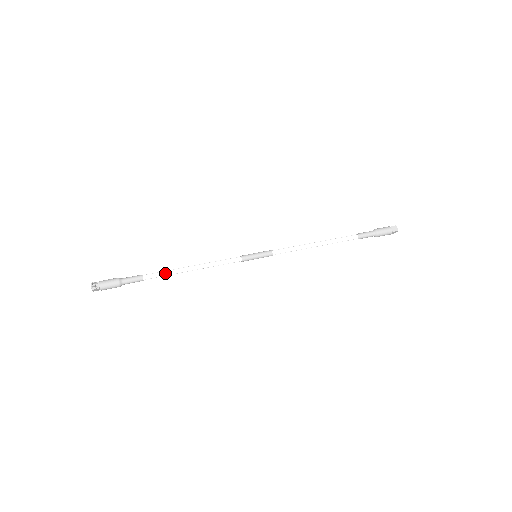
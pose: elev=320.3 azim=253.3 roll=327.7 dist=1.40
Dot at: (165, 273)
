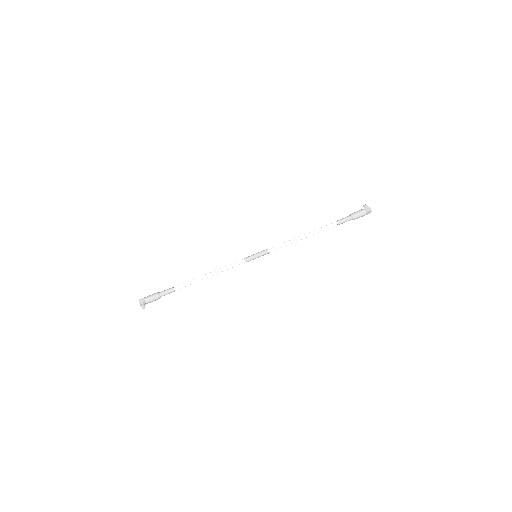
Dot at: (190, 284)
